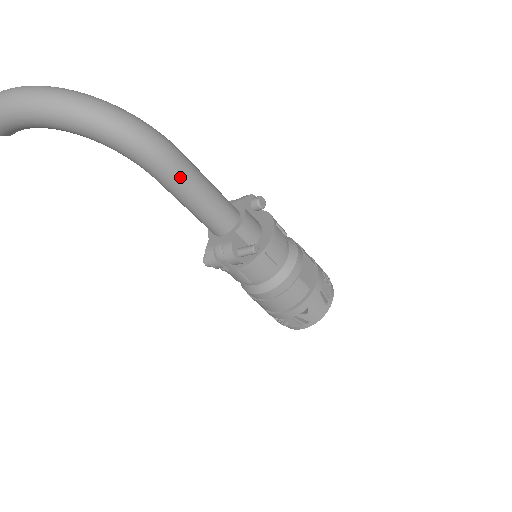
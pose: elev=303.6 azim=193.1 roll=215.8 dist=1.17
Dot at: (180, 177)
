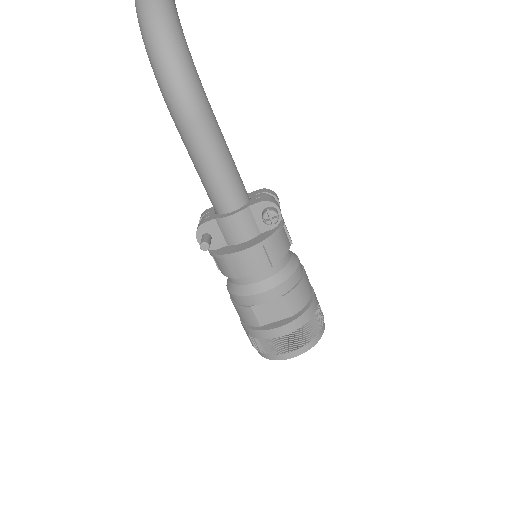
Dot at: (184, 135)
